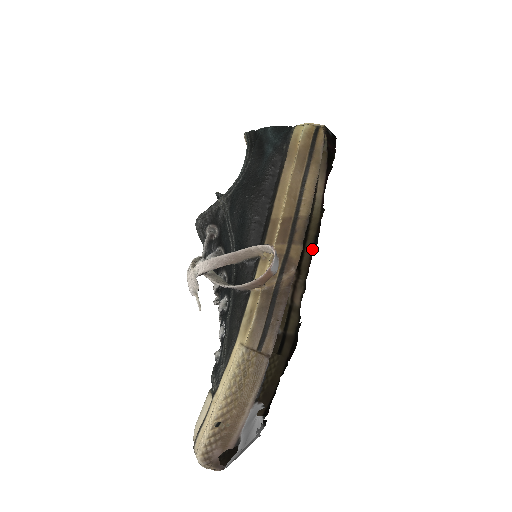
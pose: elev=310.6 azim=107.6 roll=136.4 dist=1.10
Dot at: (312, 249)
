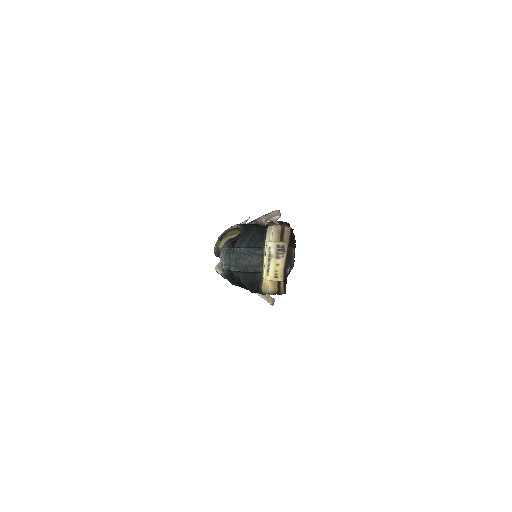
Dot at: occluded
